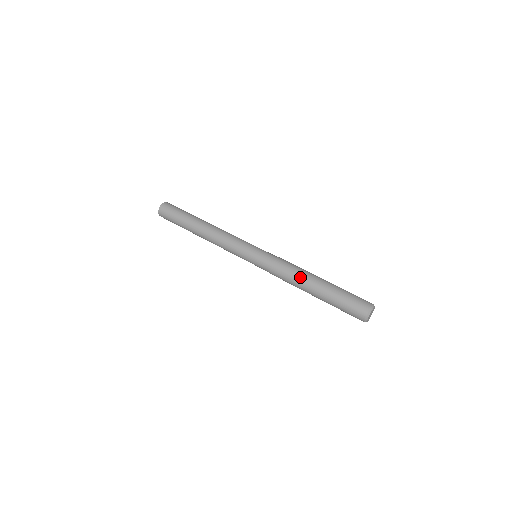
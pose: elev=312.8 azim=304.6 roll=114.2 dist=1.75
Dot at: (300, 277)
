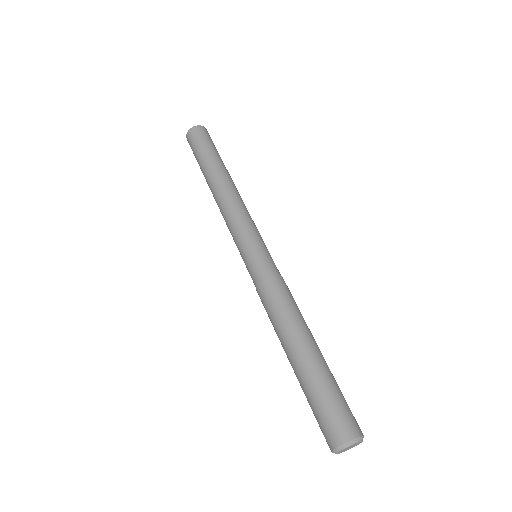
Dot at: (277, 329)
